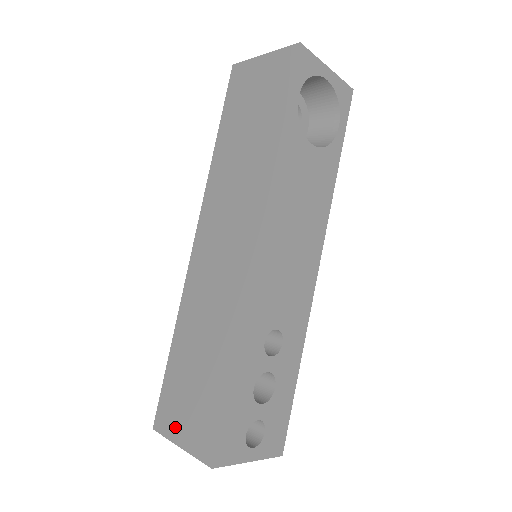
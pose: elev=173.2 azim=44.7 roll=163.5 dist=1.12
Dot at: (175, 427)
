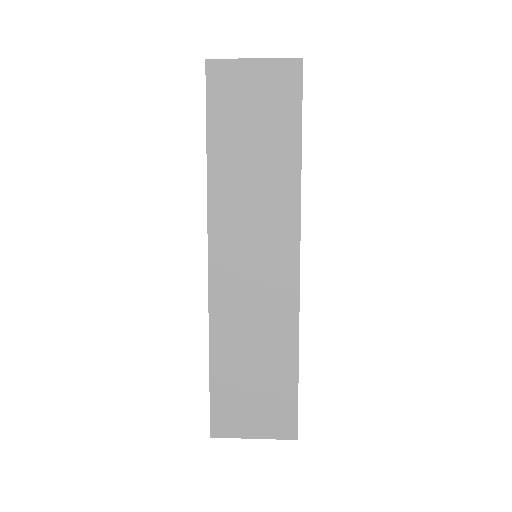
Dot at: (242, 426)
